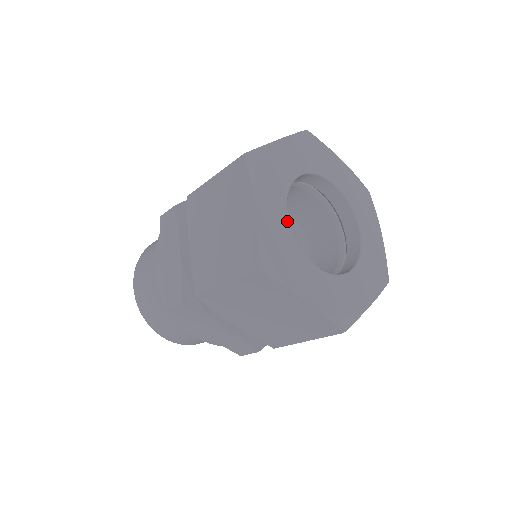
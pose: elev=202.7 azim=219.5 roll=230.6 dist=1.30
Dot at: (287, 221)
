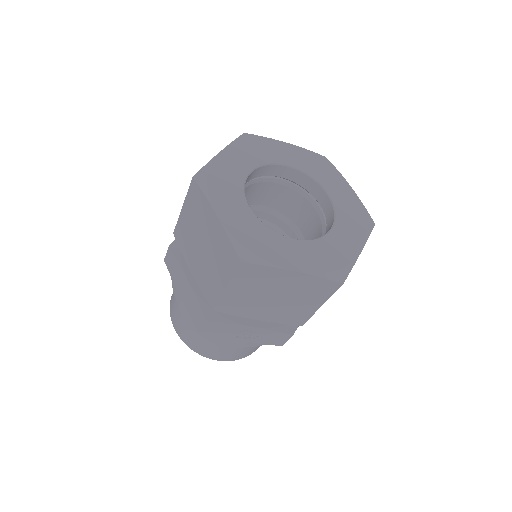
Dot at: (246, 173)
